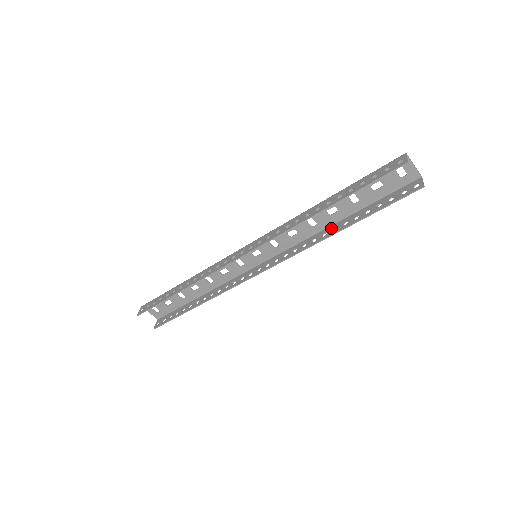
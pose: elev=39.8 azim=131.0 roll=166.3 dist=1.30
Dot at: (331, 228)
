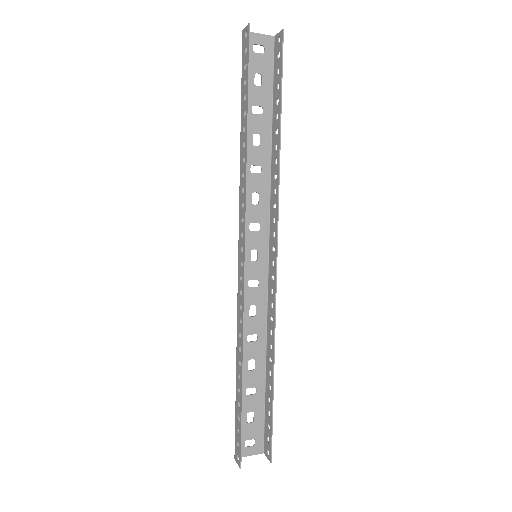
Dot at: (273, 153)
